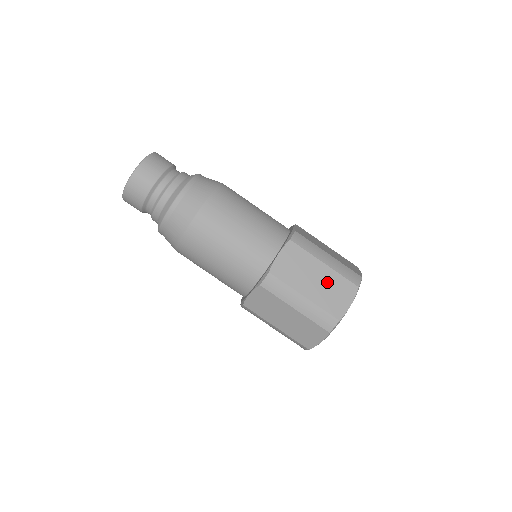
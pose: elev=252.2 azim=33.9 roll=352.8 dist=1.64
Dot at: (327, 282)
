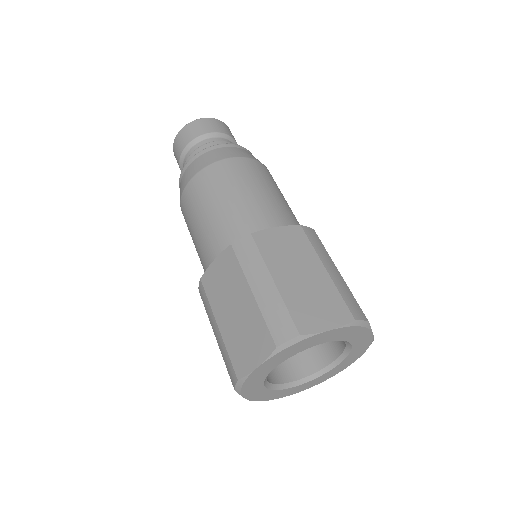
Dot at: (315, 287)
